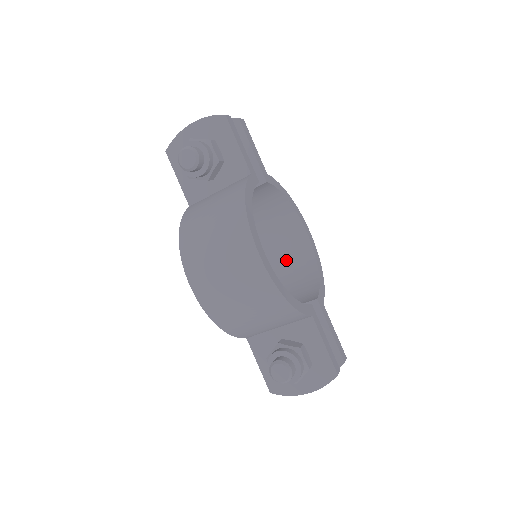
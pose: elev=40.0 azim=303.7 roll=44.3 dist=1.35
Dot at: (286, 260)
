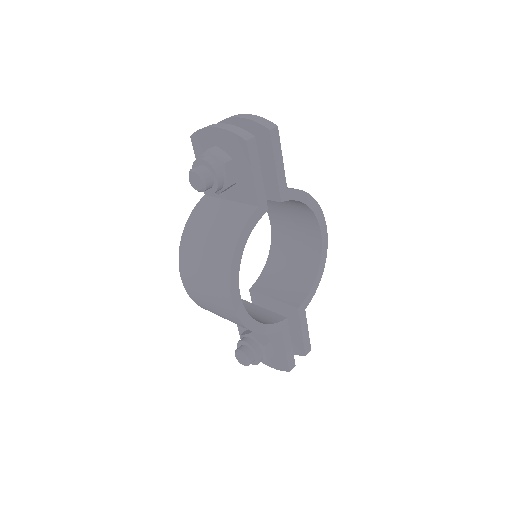
Dot at: (297, 244)
